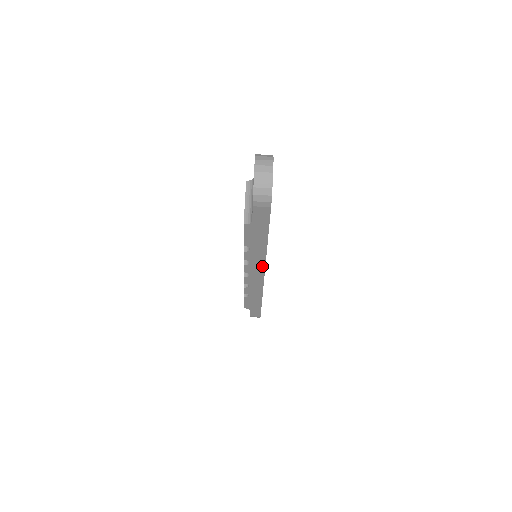
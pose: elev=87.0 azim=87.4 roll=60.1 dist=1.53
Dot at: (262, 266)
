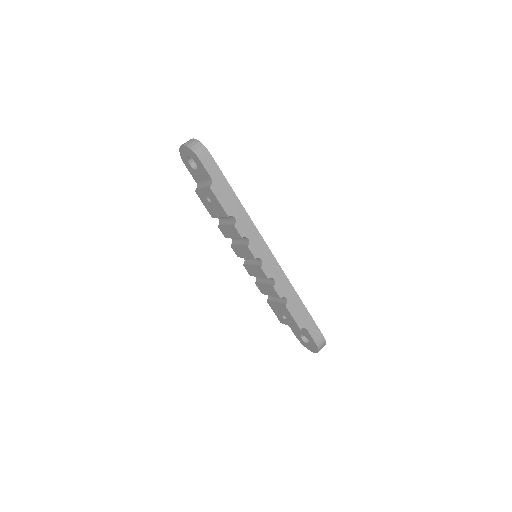
Dot at: (259, 238)
